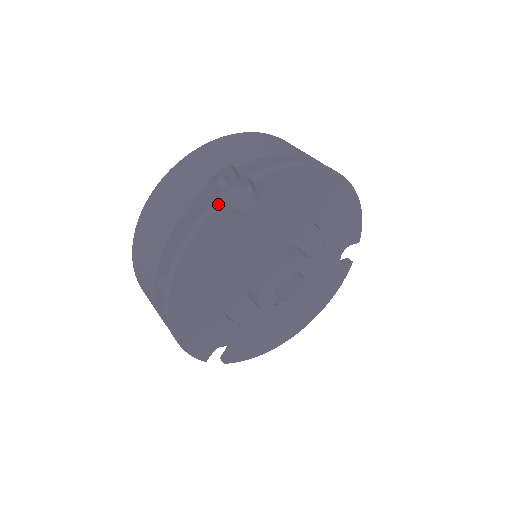
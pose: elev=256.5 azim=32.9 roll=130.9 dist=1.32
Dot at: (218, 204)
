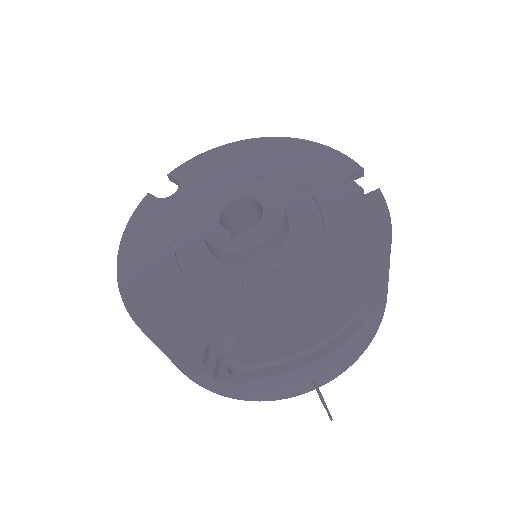
Dot at: (144, 201)
